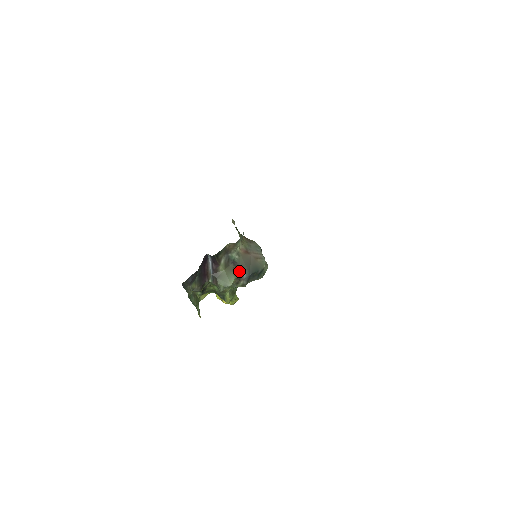
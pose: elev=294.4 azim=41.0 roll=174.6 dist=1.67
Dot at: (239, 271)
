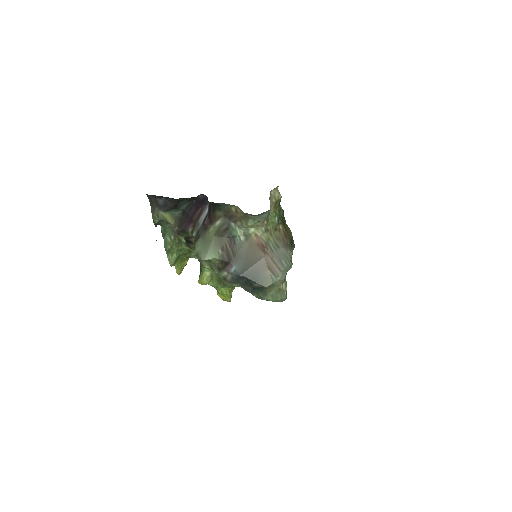
Dot at: (230, 256)
